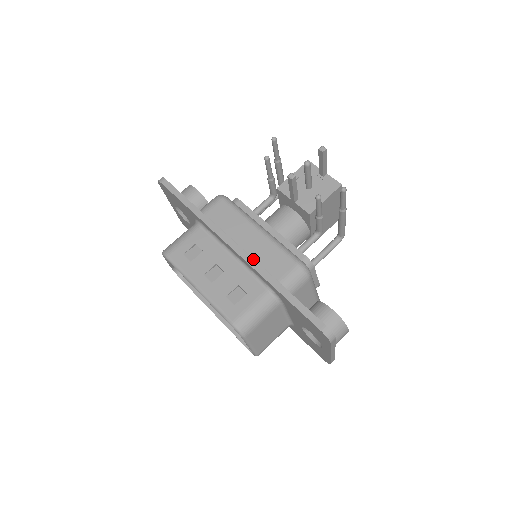
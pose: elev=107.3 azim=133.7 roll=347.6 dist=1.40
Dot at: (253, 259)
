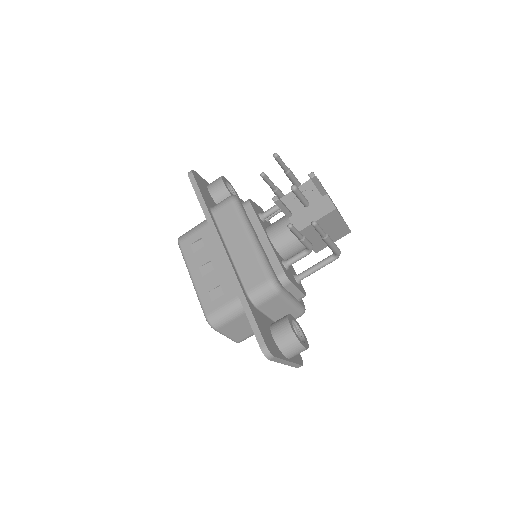
Dot at: (232, 267)
